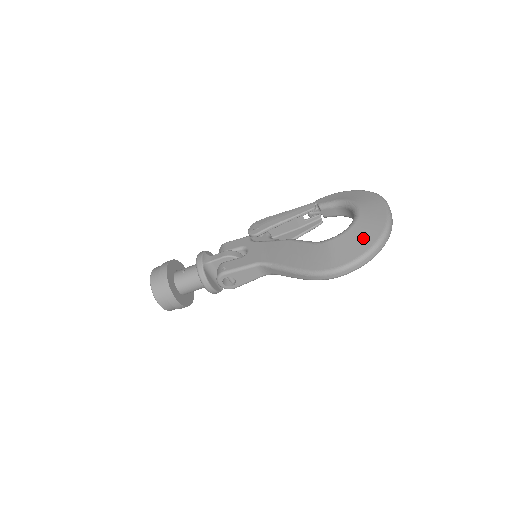
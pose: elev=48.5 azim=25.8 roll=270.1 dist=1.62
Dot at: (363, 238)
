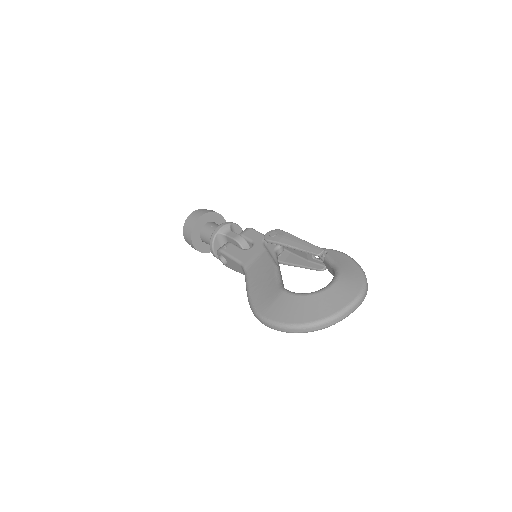
Dot at: (301, 312)
